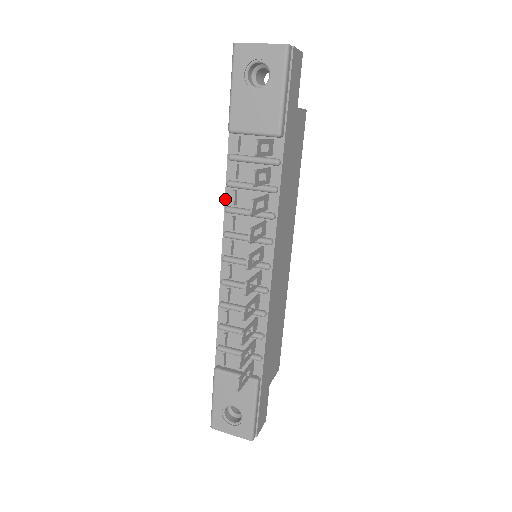
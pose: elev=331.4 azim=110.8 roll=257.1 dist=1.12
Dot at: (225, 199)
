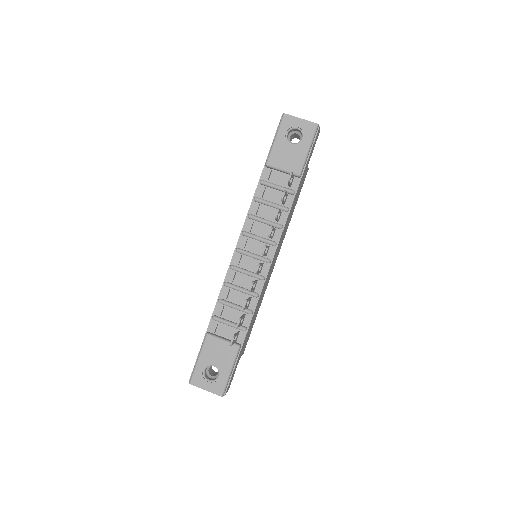
Dot at: (249, 209)
